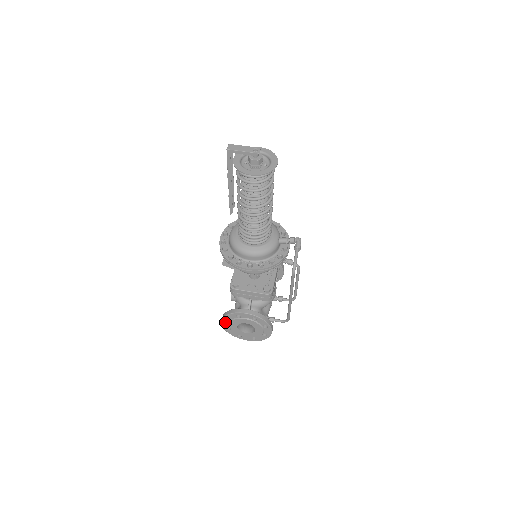
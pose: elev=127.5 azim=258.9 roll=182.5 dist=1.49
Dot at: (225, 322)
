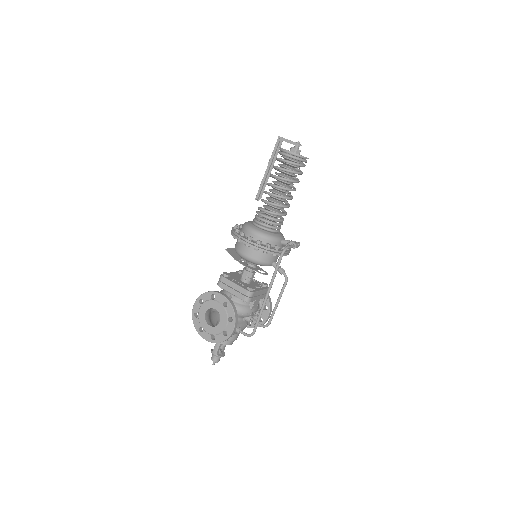
Dot at: (198, 304)
